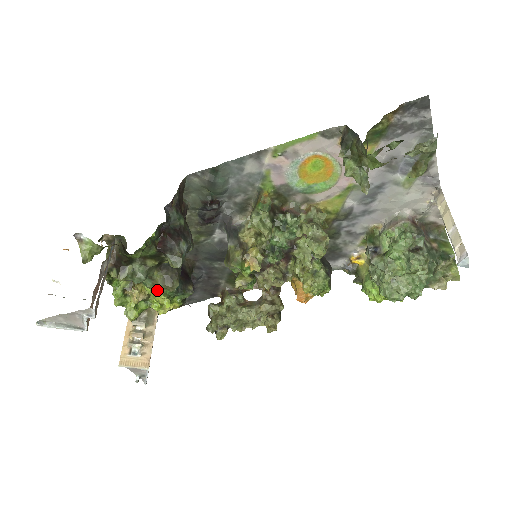
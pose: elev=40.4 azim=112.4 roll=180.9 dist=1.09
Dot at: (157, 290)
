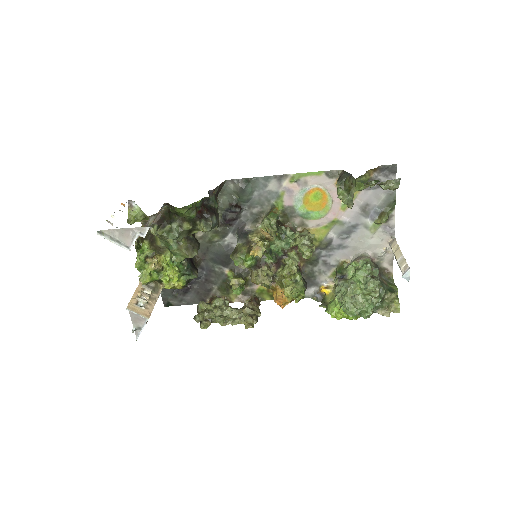
Dot at: (177, 257)
